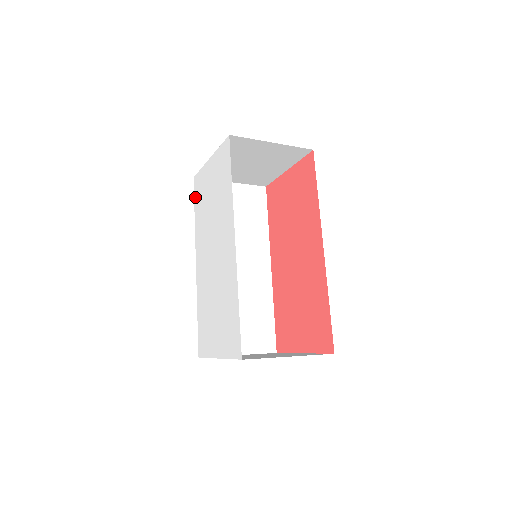
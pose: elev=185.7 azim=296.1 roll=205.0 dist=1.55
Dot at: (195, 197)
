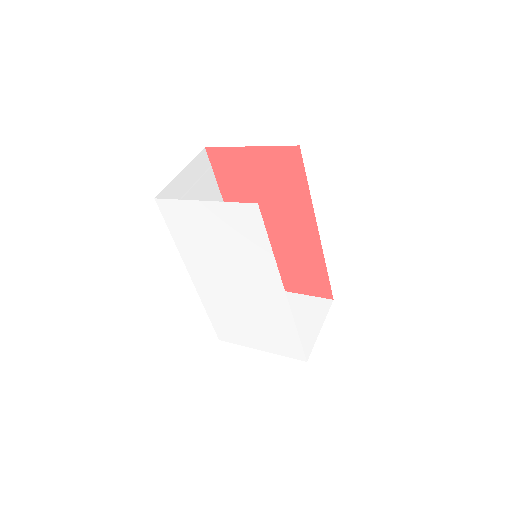
Dot at: (168, 221)
